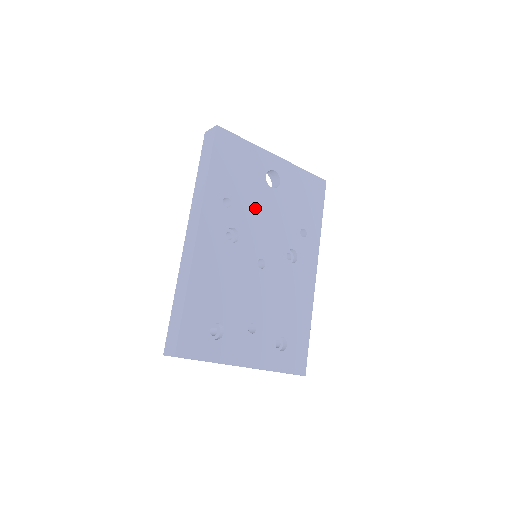
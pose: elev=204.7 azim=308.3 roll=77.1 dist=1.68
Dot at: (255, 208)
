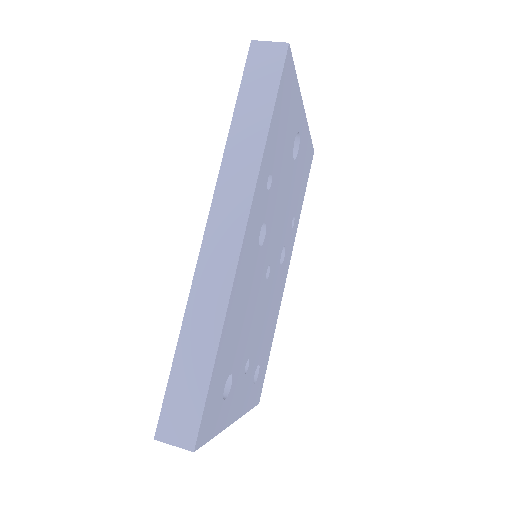
Dot at: (281, 190)
